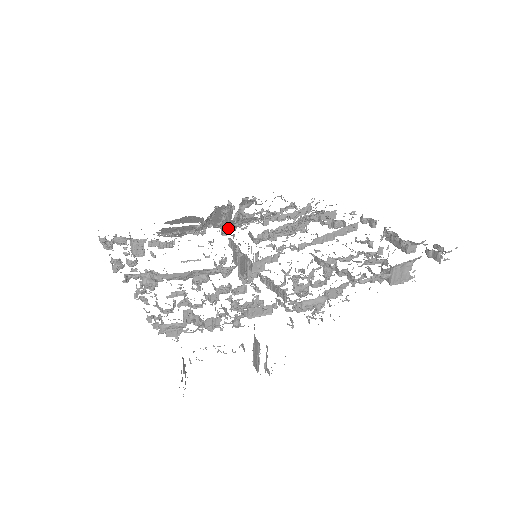
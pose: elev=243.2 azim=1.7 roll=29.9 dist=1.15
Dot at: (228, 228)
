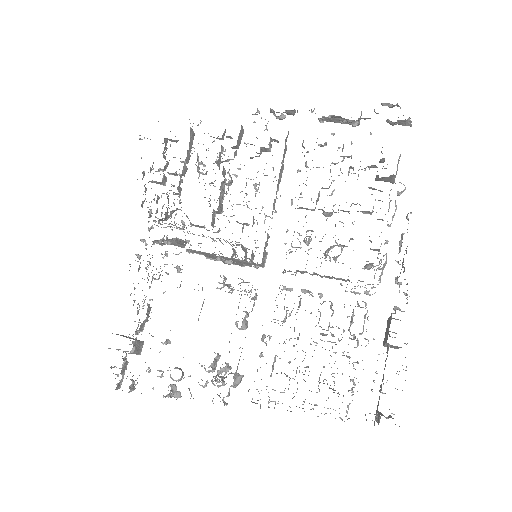
Dot at: (179, 246)
